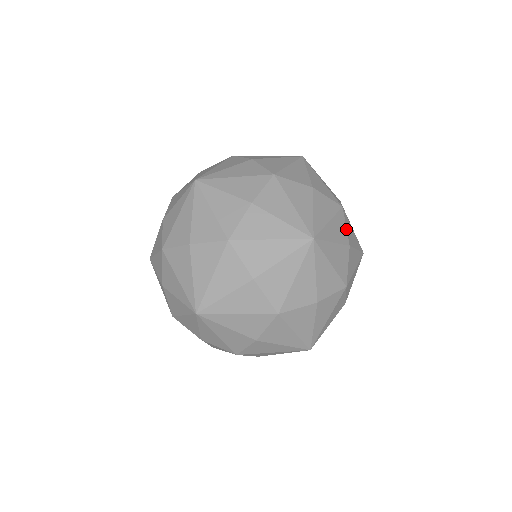
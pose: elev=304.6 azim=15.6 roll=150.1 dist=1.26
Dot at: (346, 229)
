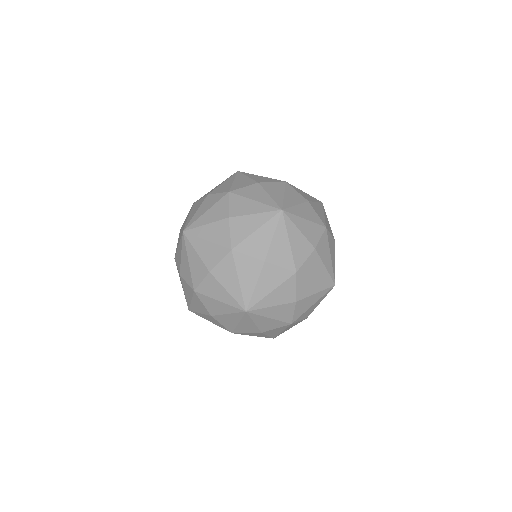
Dot at: (250, 257)
